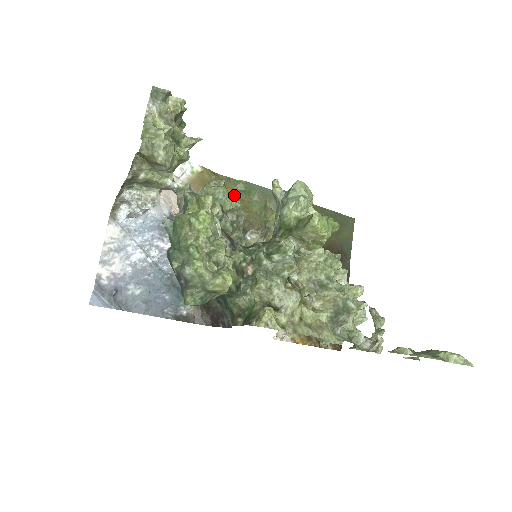
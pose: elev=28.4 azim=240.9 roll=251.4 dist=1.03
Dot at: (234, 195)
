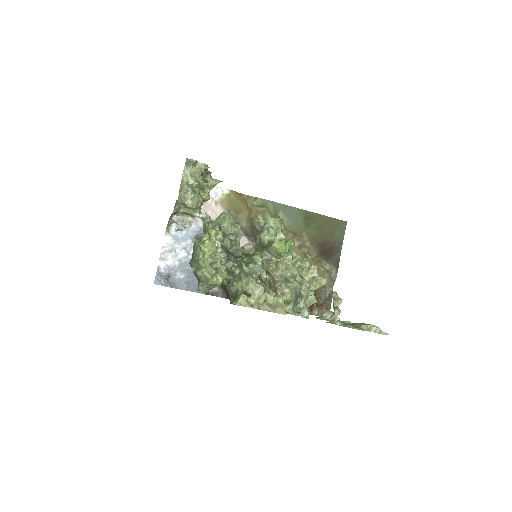
Dot at: (253, 208)
